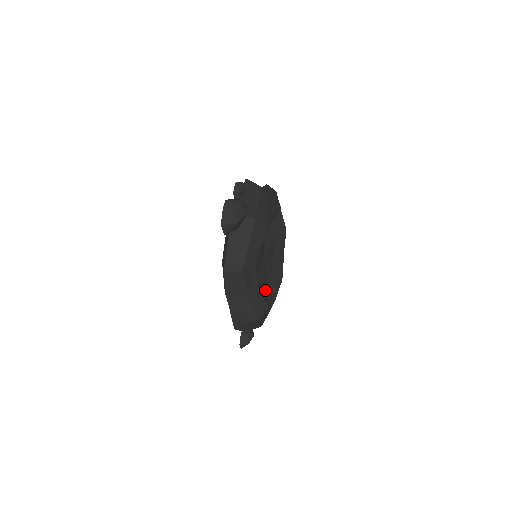
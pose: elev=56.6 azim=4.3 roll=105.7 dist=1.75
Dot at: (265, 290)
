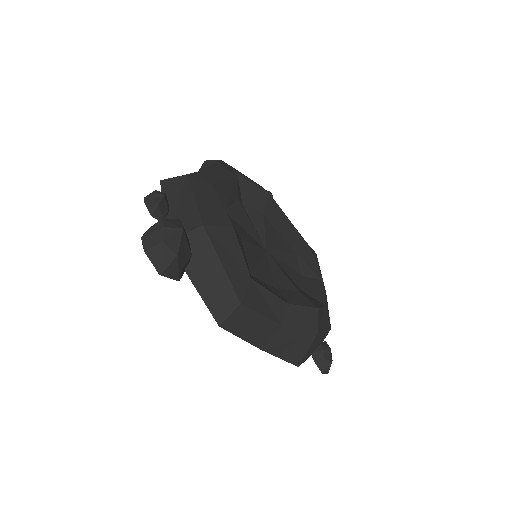
Dot at: (300, 284)
